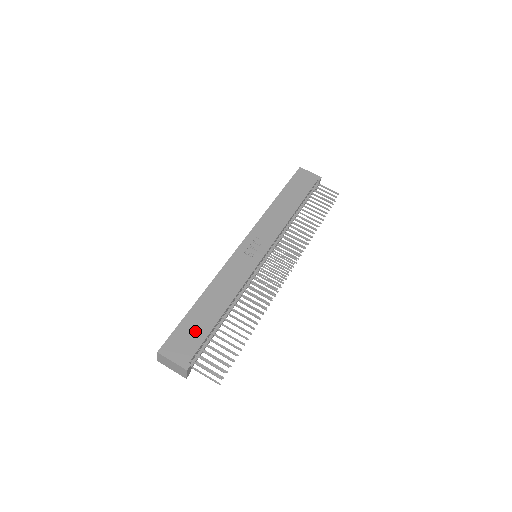
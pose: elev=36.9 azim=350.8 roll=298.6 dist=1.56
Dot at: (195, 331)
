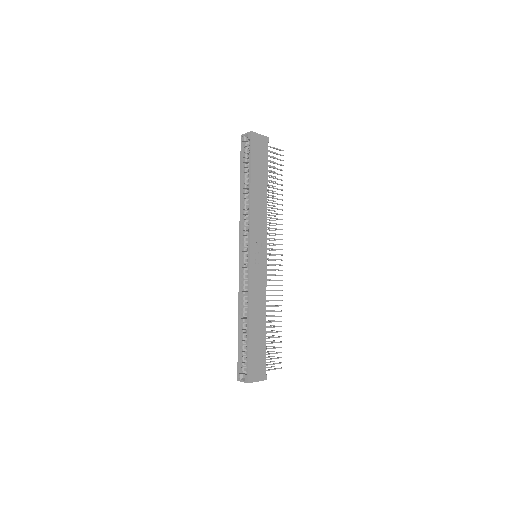
Dot at: (259, 352)
